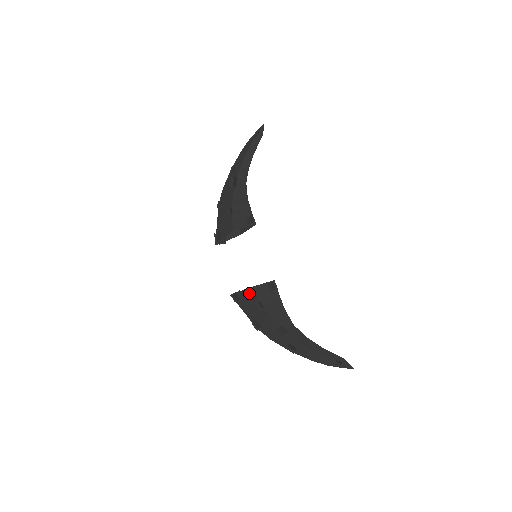
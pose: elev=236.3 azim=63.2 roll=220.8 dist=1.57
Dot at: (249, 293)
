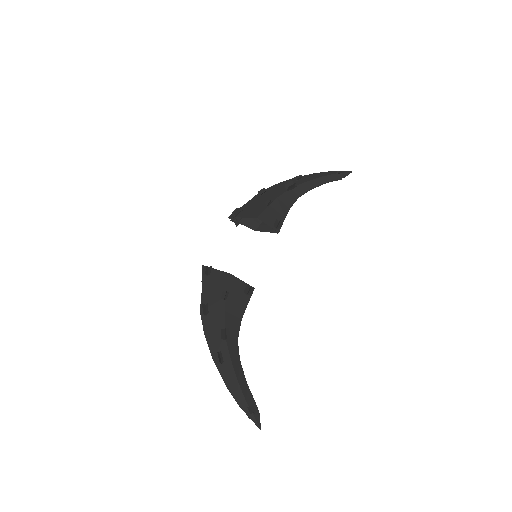
Dot at: (224, 277)
